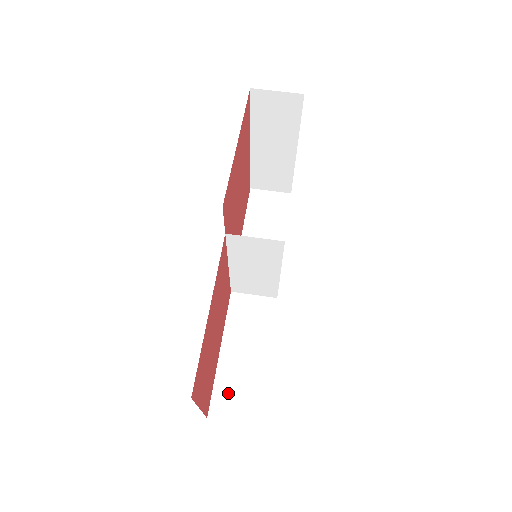
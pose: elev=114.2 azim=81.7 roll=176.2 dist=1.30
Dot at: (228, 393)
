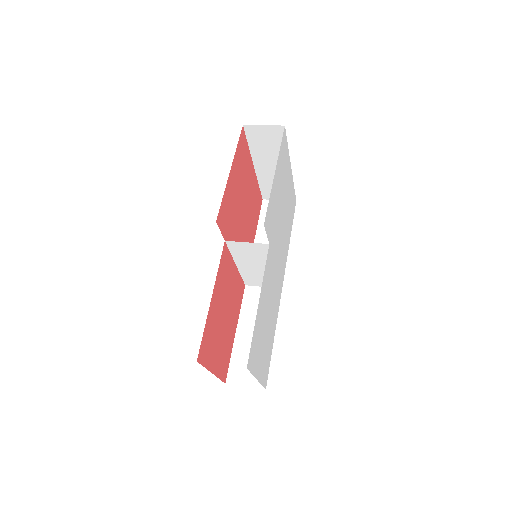
Dot at: (241, 364)
